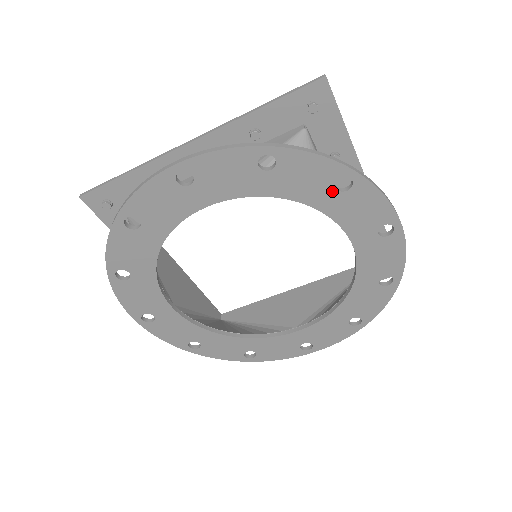
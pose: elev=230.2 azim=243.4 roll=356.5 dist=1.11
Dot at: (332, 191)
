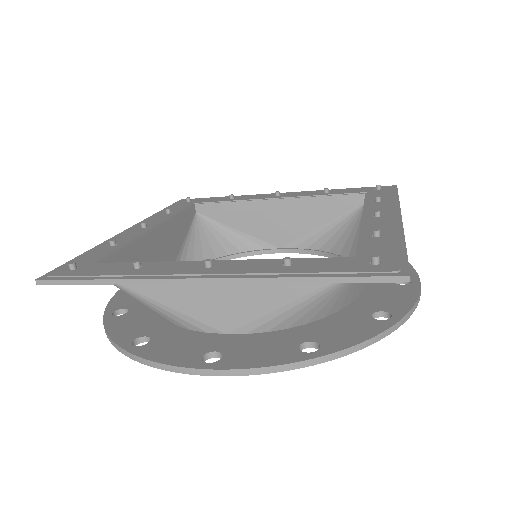
Dot at: occluded
